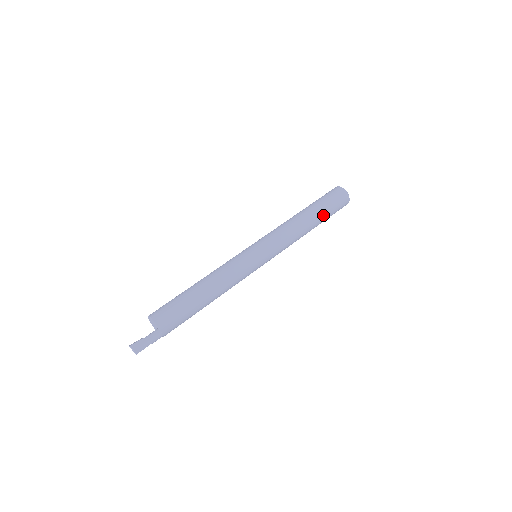
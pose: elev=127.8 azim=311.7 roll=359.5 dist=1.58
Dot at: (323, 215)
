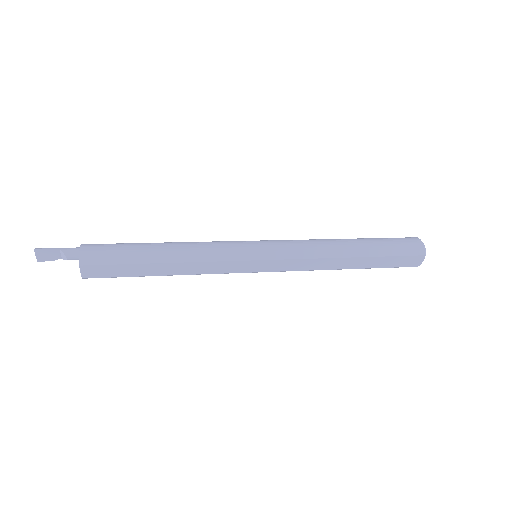
Dot at: (368, 239)
